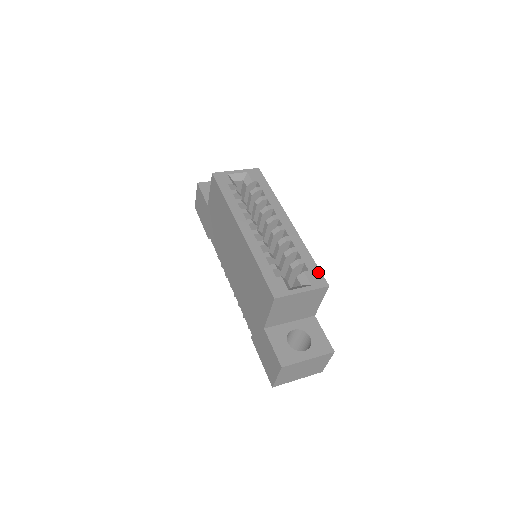
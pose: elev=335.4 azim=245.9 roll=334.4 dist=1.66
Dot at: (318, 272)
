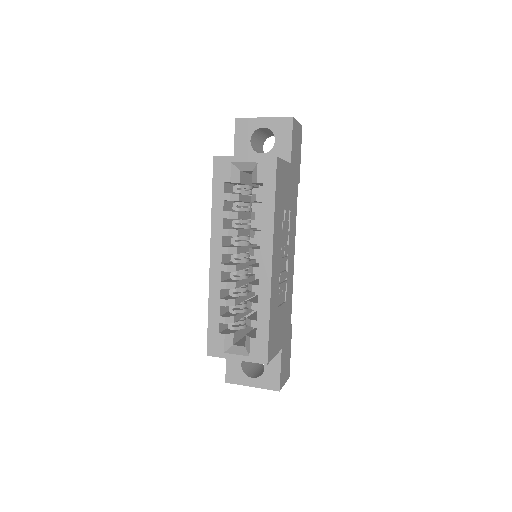
Dot at: (265, 344)
